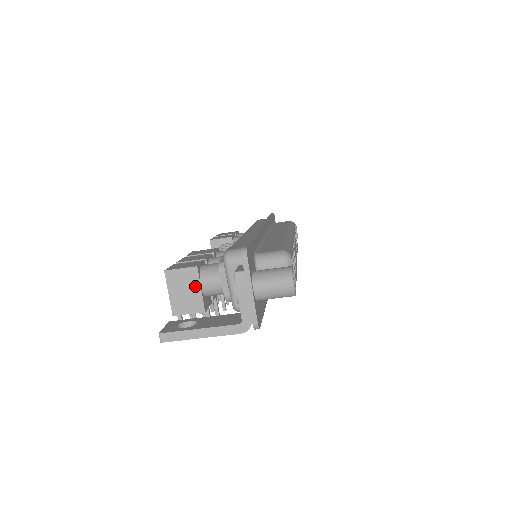
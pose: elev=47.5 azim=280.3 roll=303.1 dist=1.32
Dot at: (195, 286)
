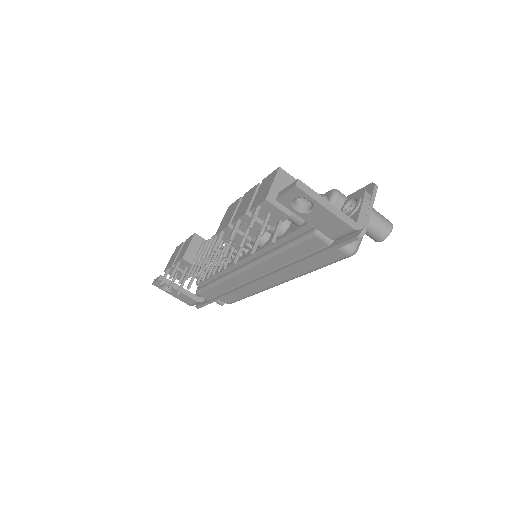
Dot at: occluded
